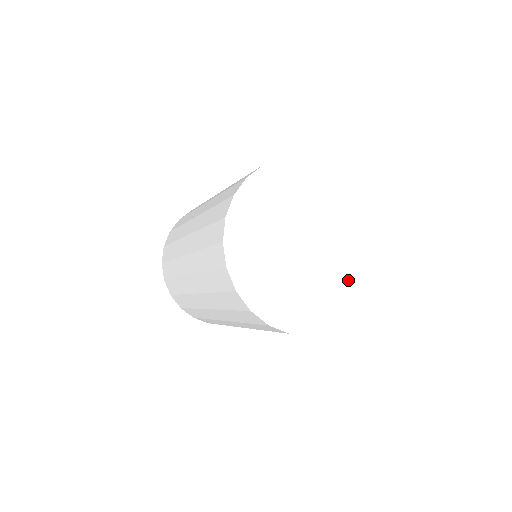
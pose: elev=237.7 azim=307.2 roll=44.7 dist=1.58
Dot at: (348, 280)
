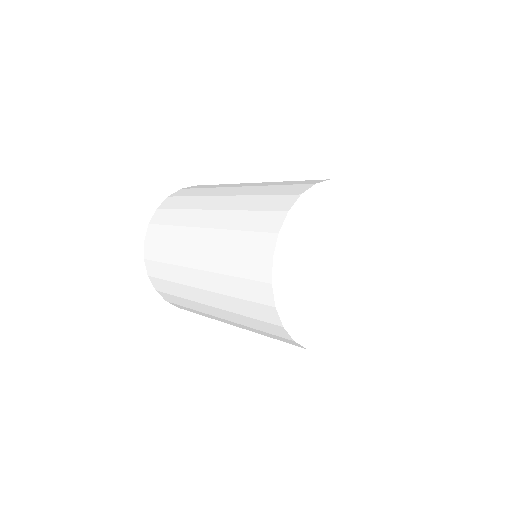
Dot at: (355, 301)
